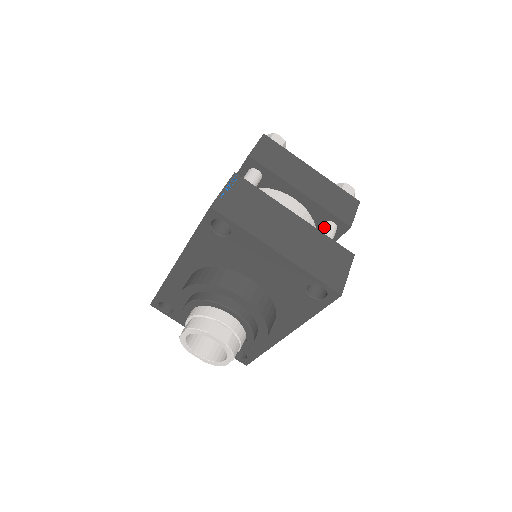
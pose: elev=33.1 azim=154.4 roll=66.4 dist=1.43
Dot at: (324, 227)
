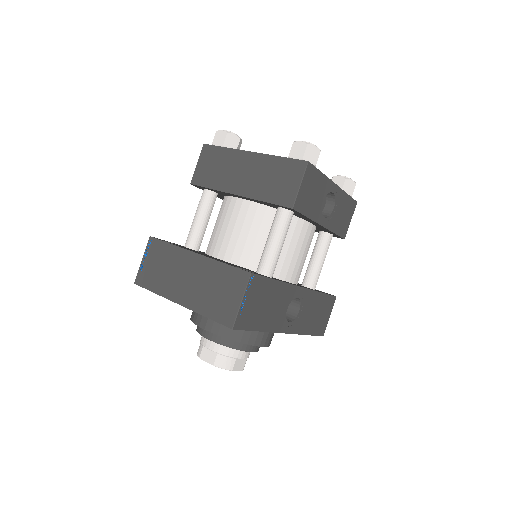
Dot at: (274, 217)
